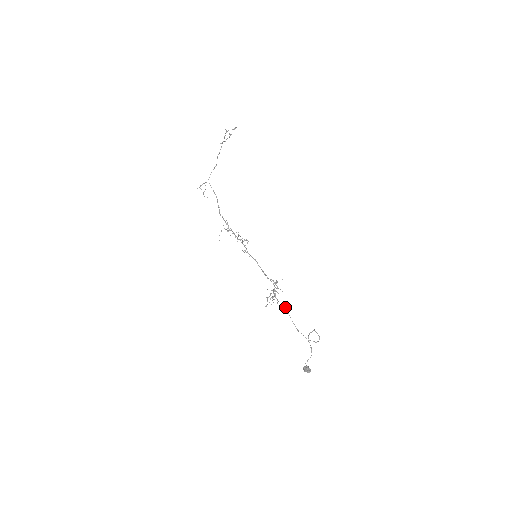
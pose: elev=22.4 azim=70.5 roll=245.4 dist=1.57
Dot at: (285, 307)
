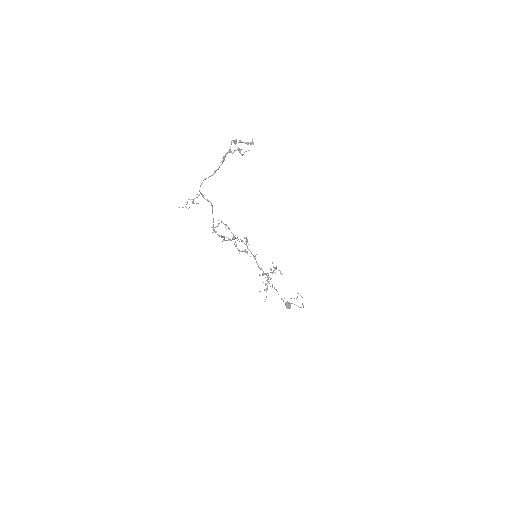
Dot at: occluded
